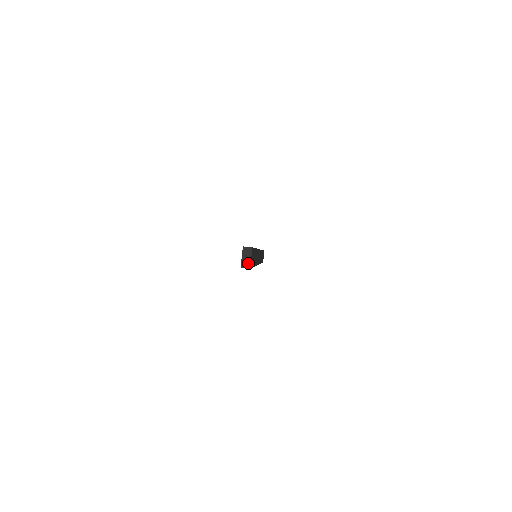
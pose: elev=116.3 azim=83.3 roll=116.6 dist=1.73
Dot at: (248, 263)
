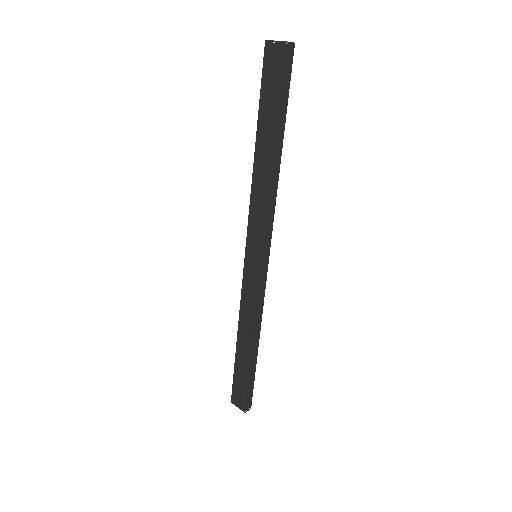
Dot at: occluded
